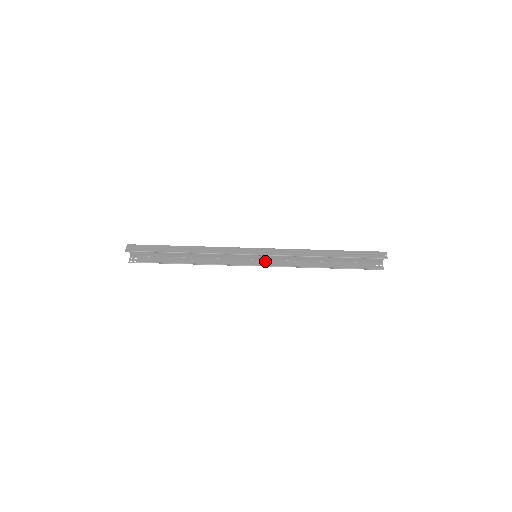
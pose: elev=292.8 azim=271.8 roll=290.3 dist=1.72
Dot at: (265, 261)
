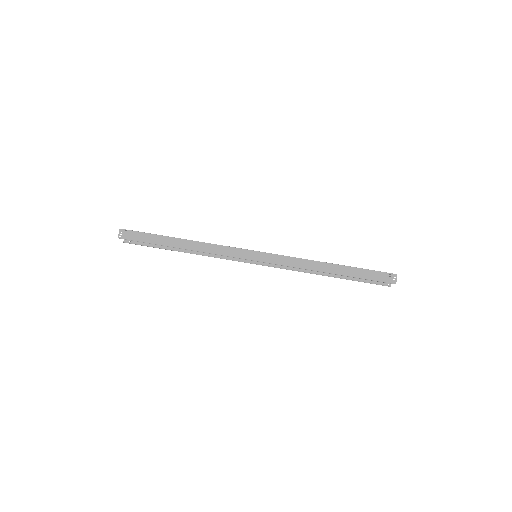
Dot at: occluded
